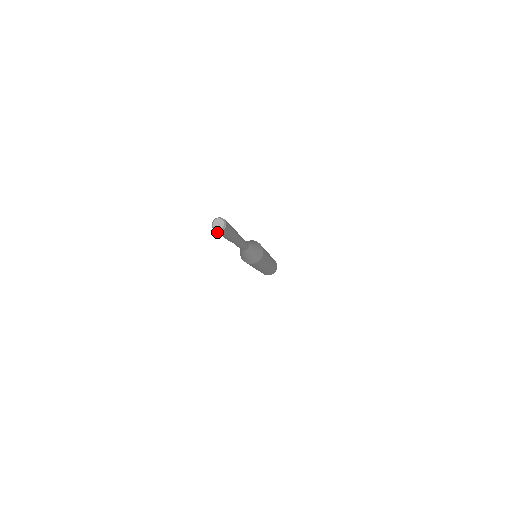
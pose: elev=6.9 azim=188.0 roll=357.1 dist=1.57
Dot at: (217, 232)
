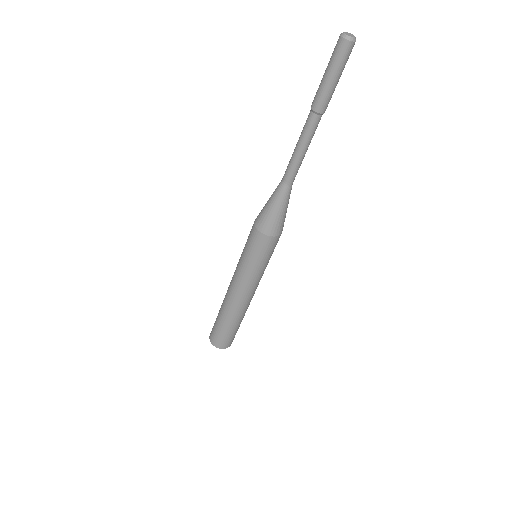
Dot at: (337, 47)
